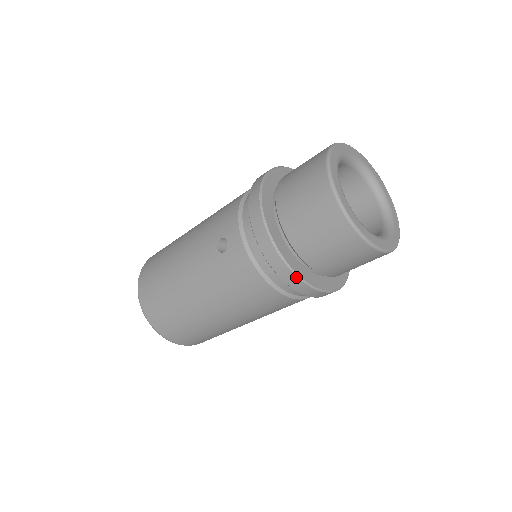
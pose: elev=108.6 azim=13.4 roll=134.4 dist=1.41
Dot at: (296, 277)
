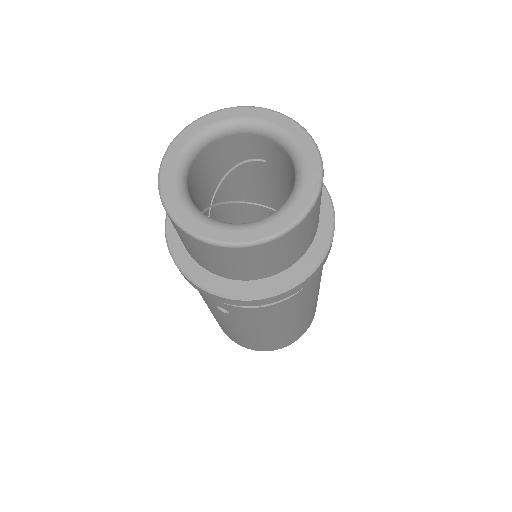
Dot at: (289, 291)
